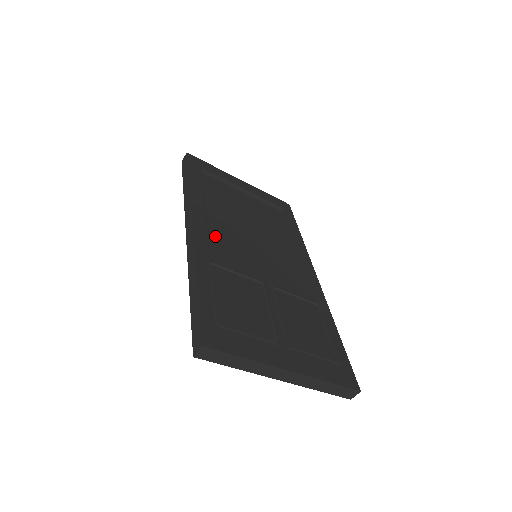
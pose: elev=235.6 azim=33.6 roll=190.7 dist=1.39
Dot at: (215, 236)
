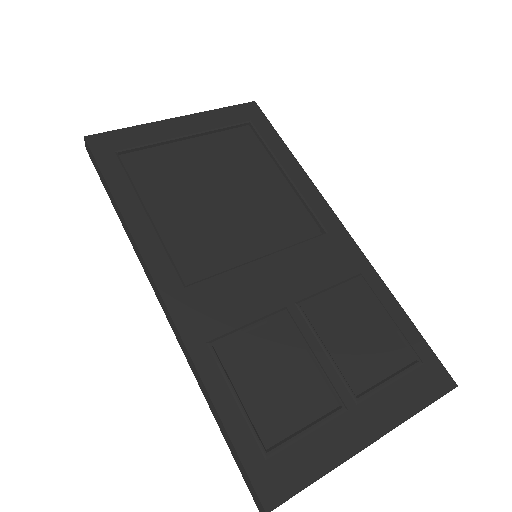
Dot at: (195, 284)
